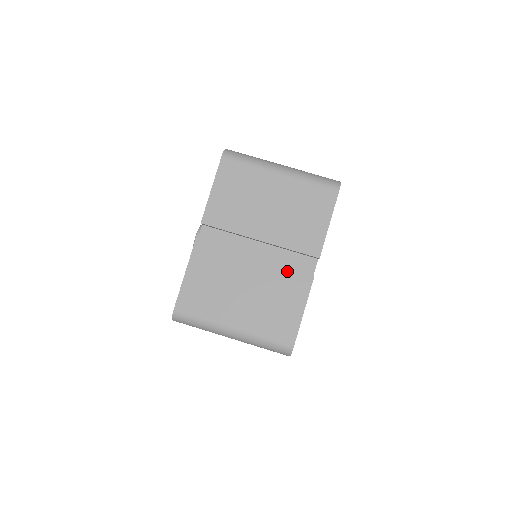
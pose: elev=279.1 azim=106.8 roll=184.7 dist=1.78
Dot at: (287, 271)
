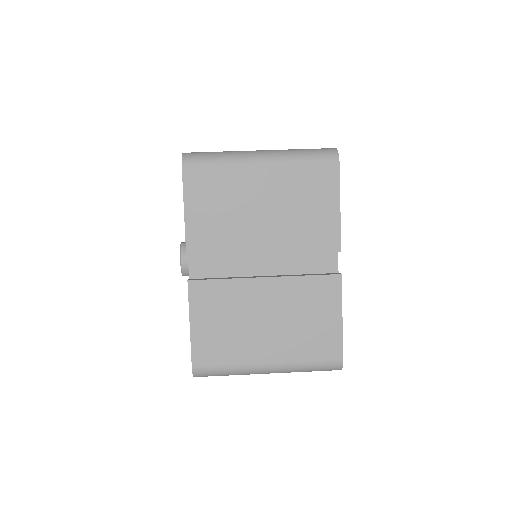
Dot at: (308, 279)
